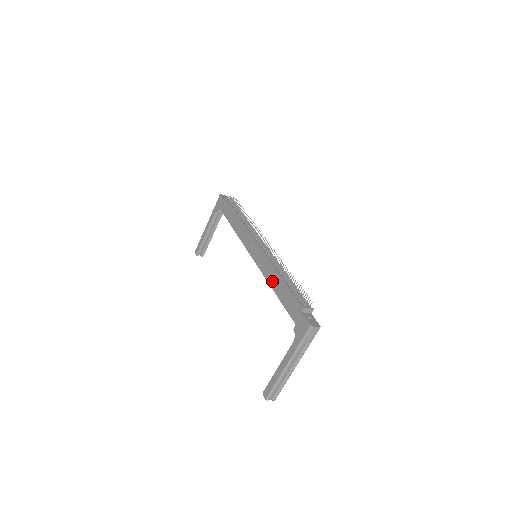
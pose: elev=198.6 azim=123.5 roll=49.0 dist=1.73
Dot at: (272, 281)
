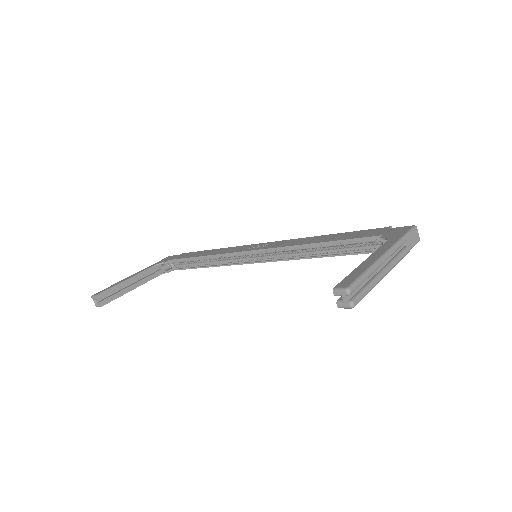
Dot at: (310, 241)
